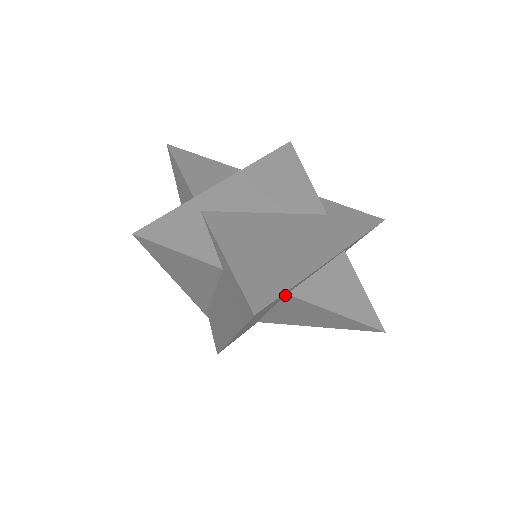
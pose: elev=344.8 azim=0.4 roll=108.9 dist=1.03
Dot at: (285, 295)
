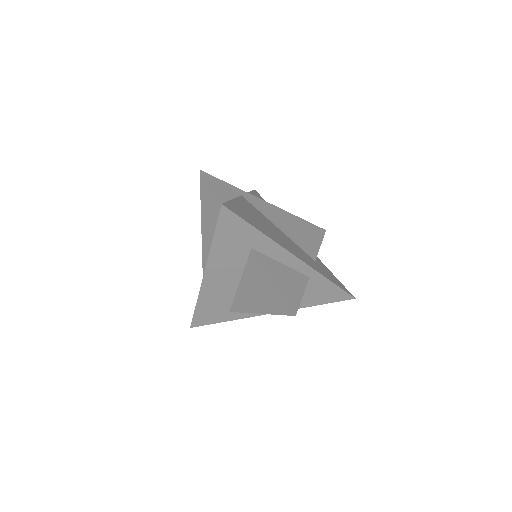
Dot at: (251, 251)
